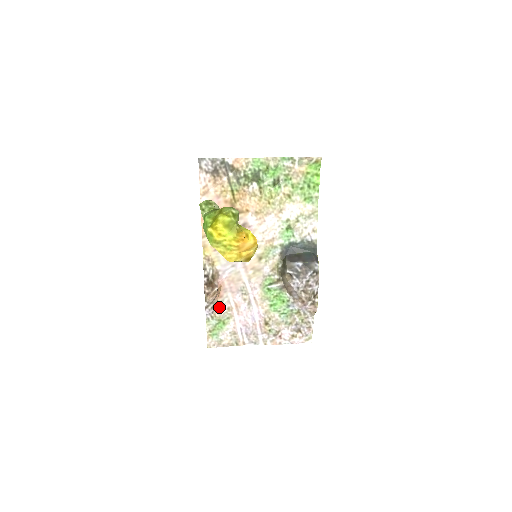
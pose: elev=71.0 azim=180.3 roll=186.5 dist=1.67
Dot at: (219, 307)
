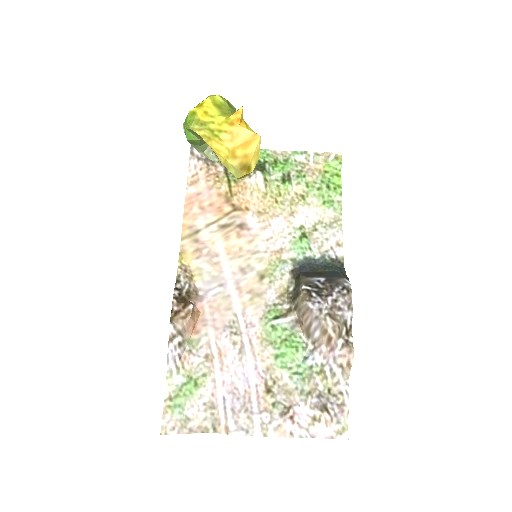
Dot at: (191, 351)
